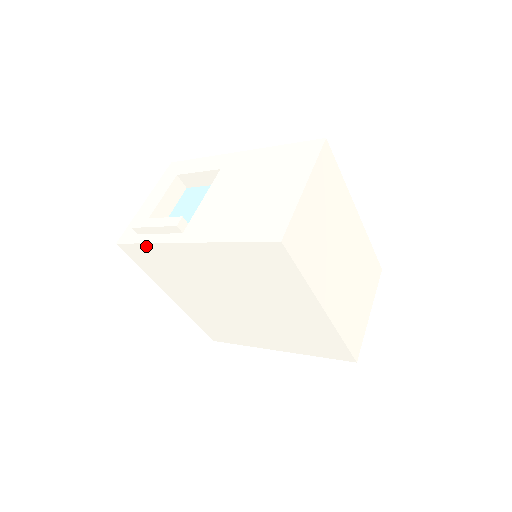
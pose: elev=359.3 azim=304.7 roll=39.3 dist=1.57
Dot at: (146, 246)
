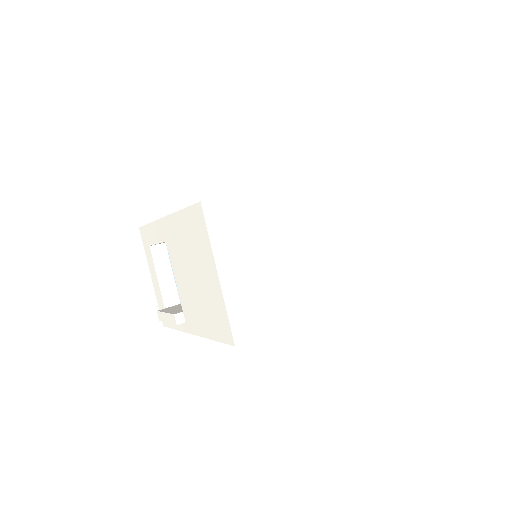
Dot at: occluded
